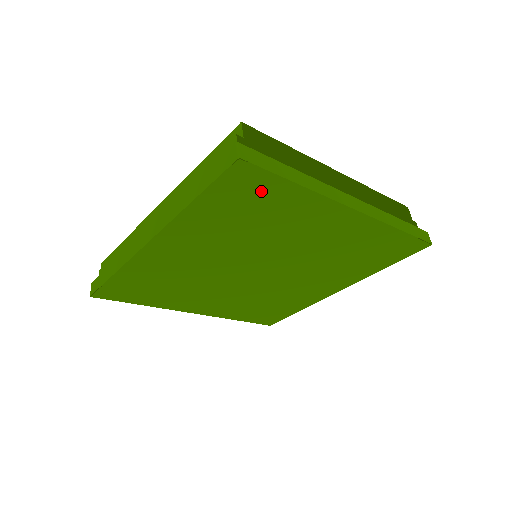
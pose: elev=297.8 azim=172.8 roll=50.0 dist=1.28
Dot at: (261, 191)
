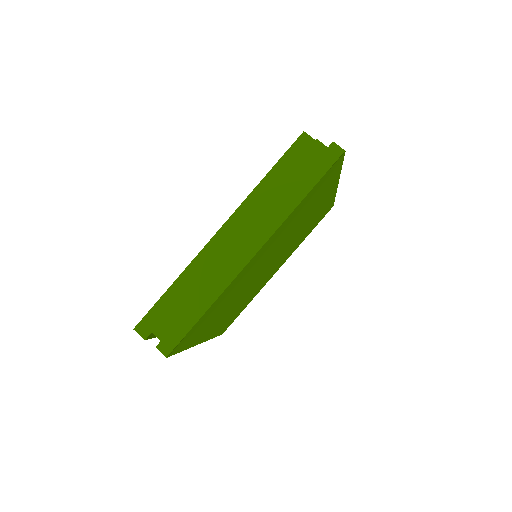
Dot at: (329, 178)
